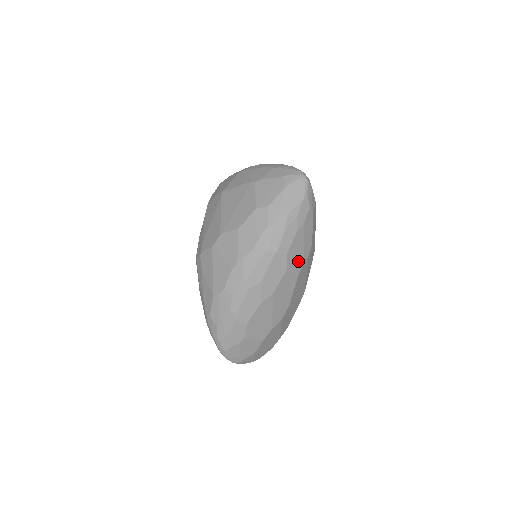
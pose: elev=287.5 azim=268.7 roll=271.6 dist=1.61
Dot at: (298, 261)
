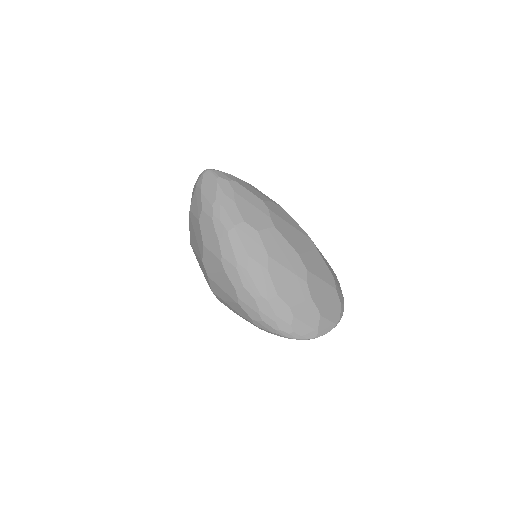
Dot at: (262, 219)
